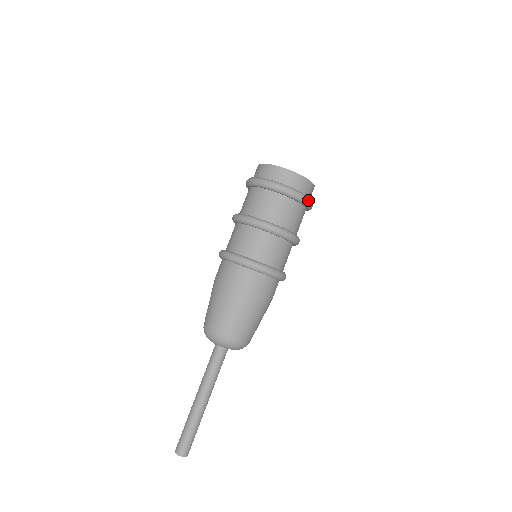
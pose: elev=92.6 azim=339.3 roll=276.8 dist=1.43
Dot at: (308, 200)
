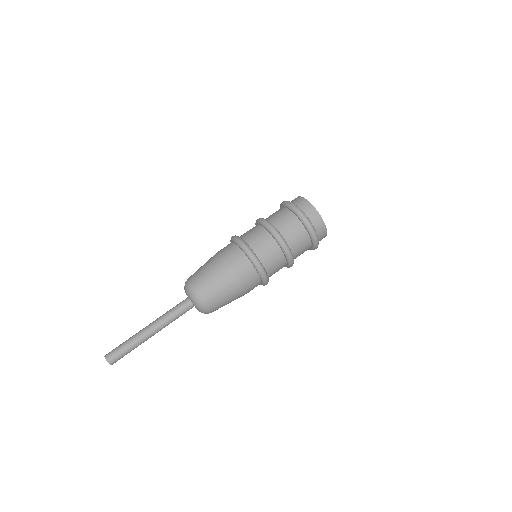
Dot at: (316, 237)
